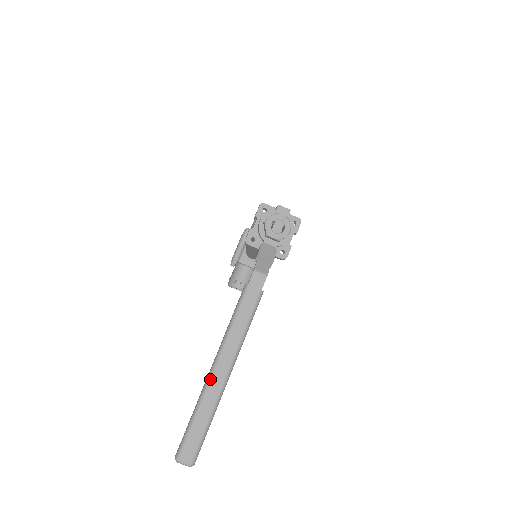
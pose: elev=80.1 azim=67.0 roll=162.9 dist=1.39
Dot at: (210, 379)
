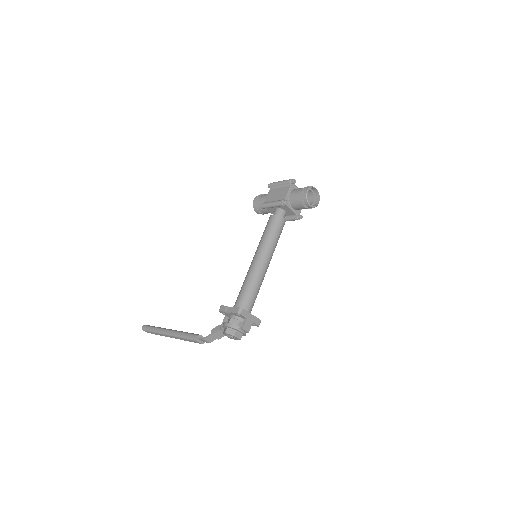
Dot at: (164, 334)
